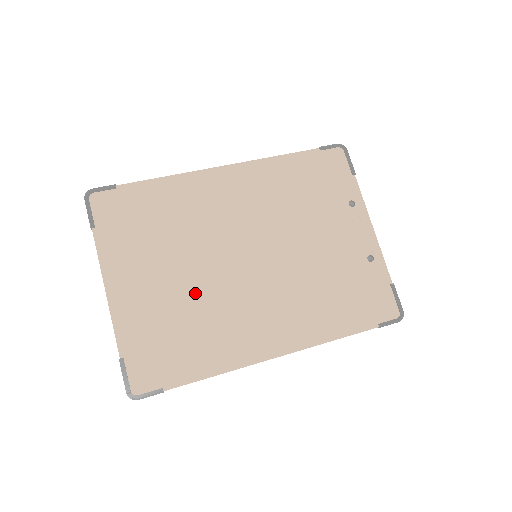
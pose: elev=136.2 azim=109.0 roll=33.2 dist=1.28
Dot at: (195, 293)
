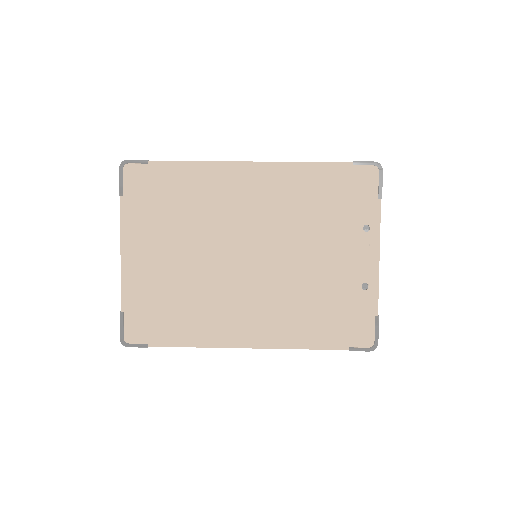
Dot at: (193, 275)
